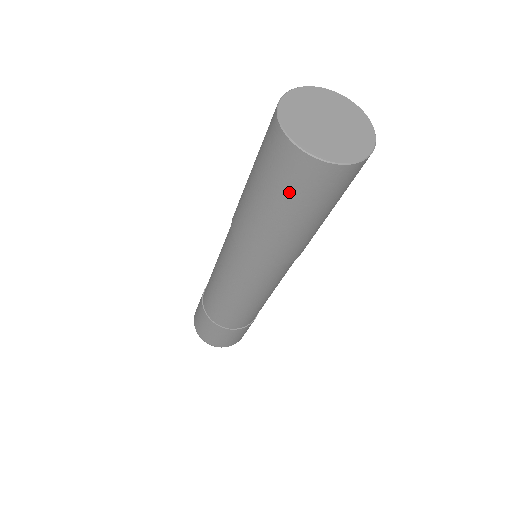
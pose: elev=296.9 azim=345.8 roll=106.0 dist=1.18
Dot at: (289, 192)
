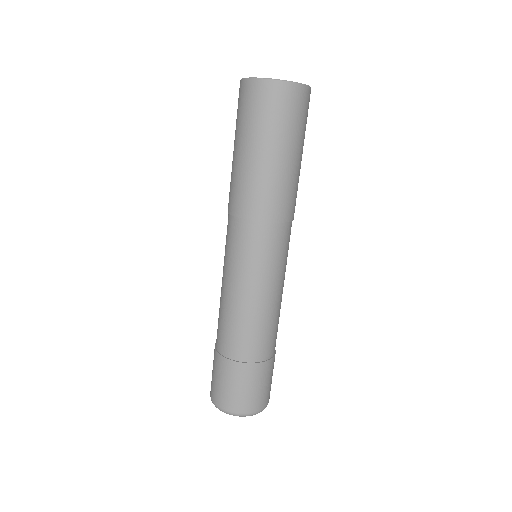
Dot at: (265, 121)
